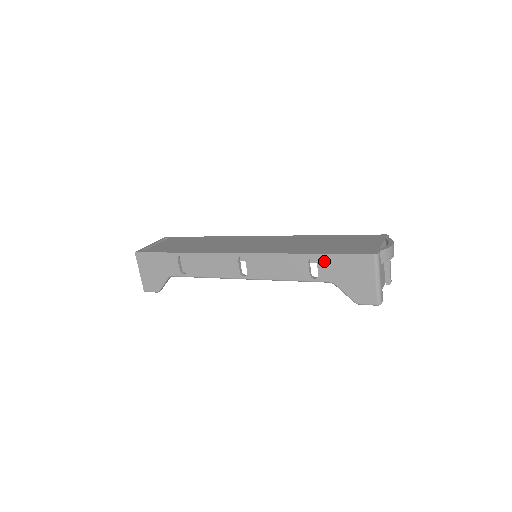
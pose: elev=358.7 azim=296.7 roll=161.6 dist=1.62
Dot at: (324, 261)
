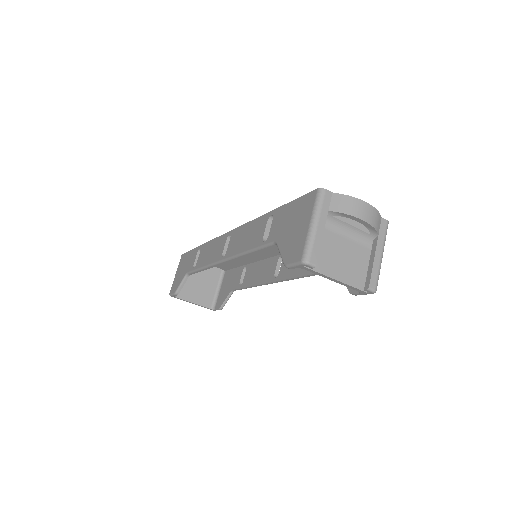
Dot at: (278, 215)
